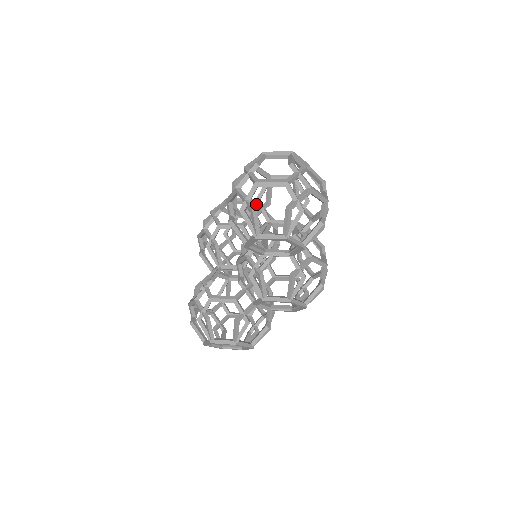
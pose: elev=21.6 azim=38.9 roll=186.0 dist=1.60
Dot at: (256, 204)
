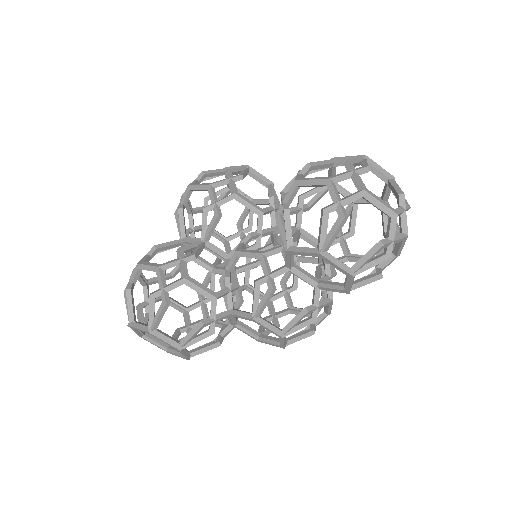
Dot at: occluded
